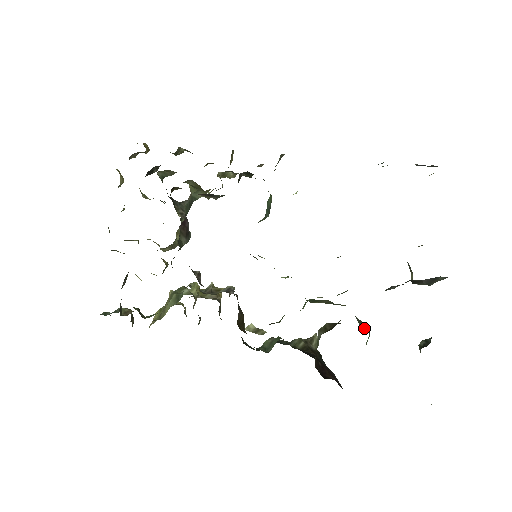
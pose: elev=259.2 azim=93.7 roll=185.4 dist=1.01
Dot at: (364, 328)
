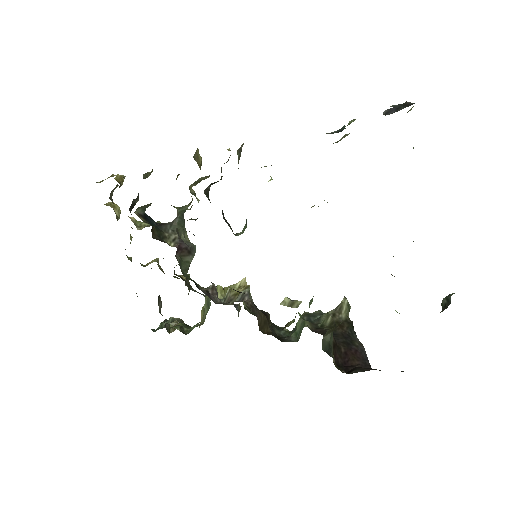
Dot at: occluded
